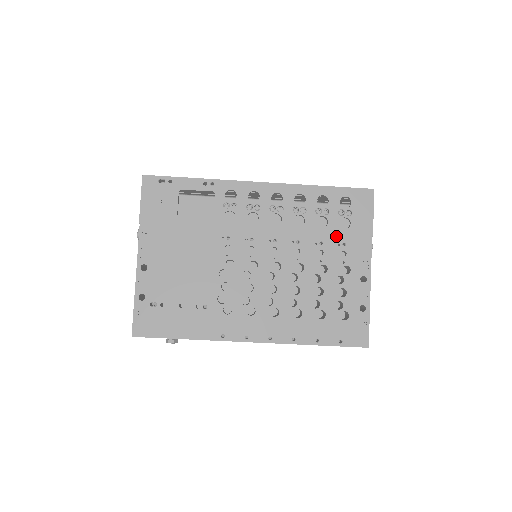
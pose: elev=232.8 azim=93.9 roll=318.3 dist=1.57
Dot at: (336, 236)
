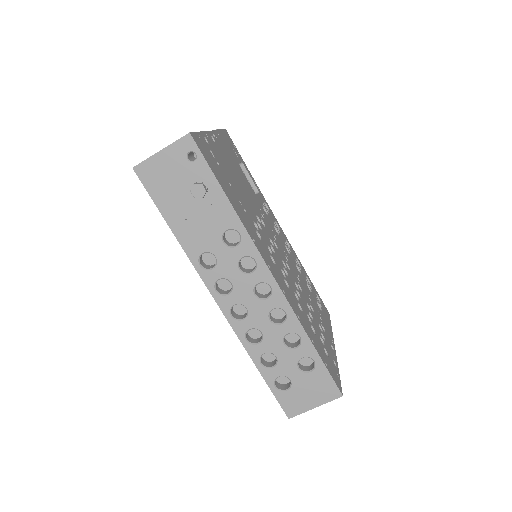
Dot at: (316, 304)
